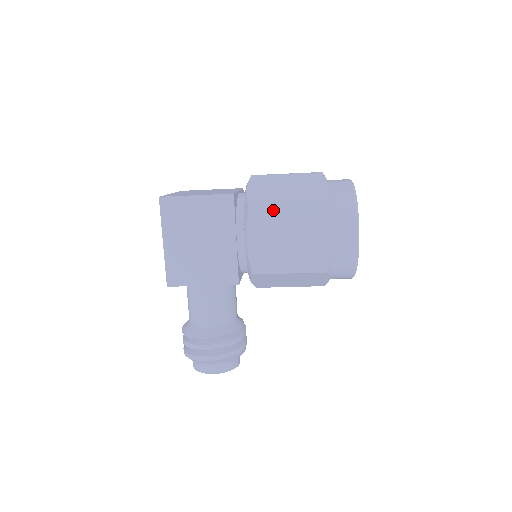
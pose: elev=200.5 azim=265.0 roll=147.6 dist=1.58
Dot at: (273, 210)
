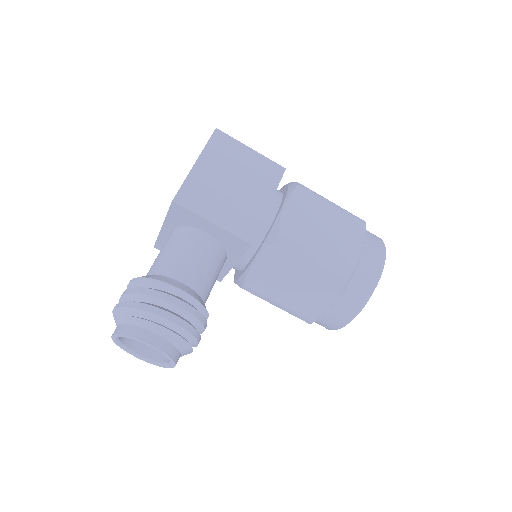
Dot at: (320, 197)
